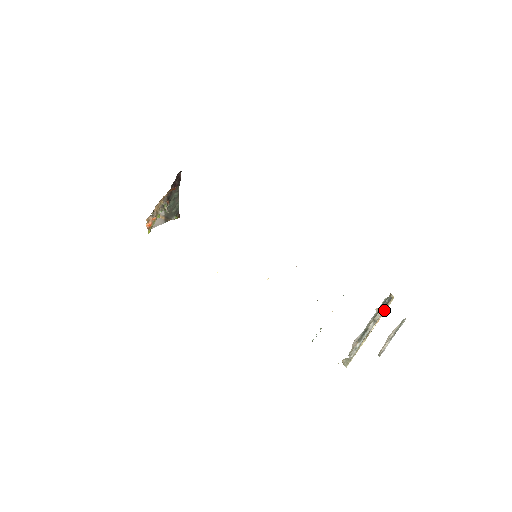
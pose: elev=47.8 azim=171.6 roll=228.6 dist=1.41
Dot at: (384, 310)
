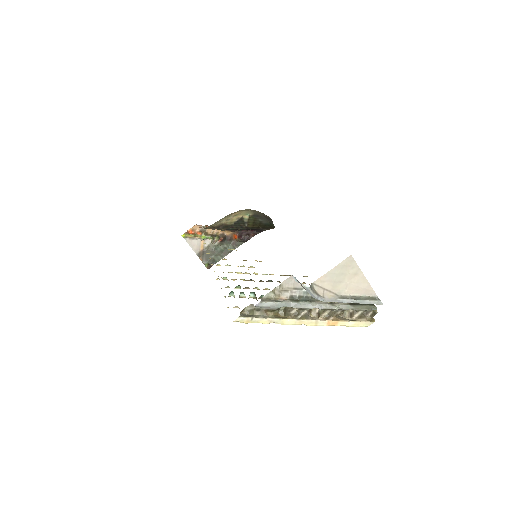
Dot at: (350, 320)
